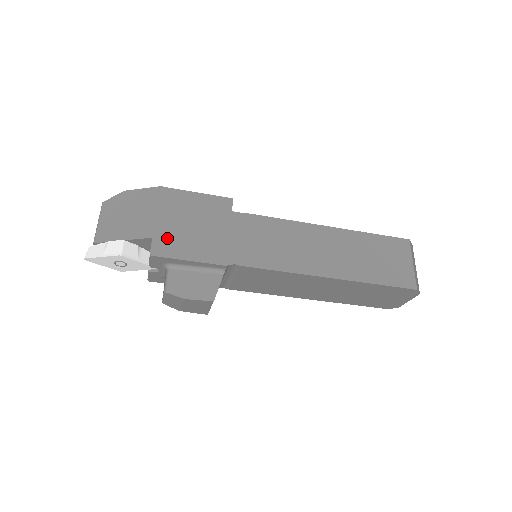
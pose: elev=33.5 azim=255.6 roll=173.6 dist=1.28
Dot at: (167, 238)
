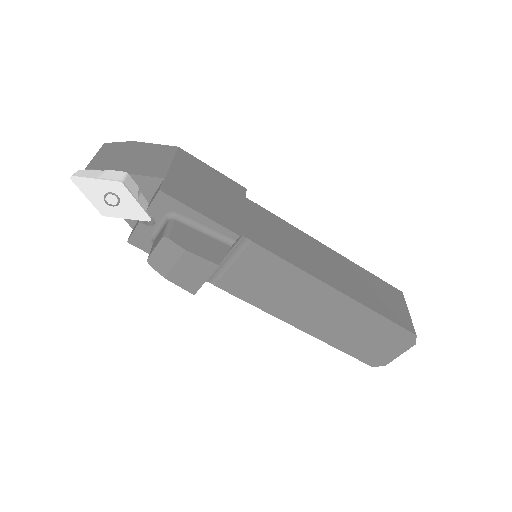
Dot at: (180, 186)
